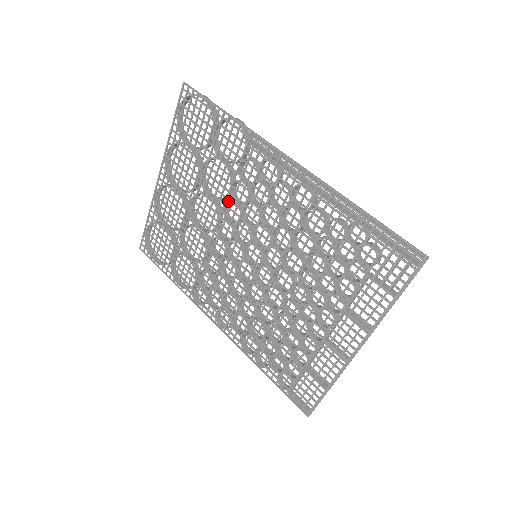
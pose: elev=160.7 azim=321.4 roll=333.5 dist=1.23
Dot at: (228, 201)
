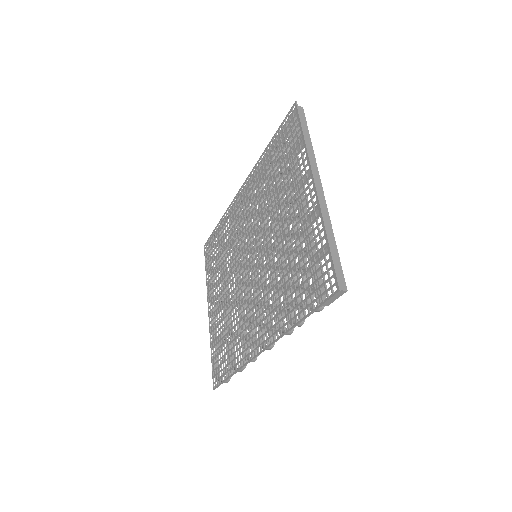
Dot at: (234, 256)
